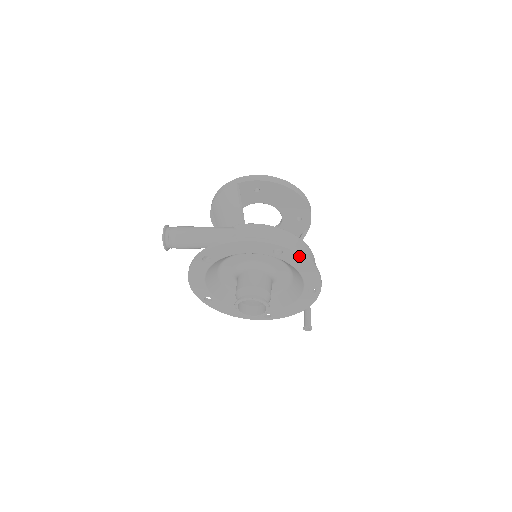
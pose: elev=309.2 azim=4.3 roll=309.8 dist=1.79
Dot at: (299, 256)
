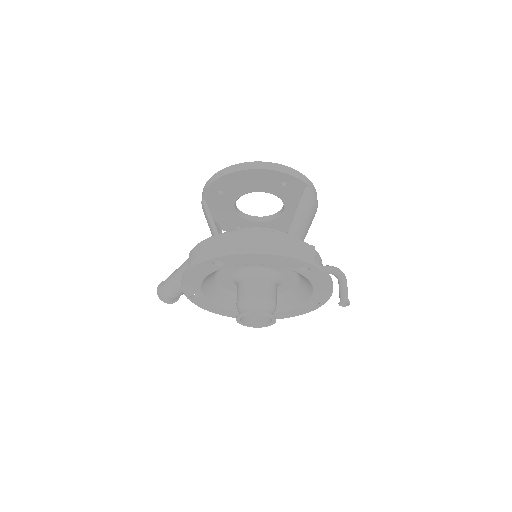
Dot at: (237, 256)
